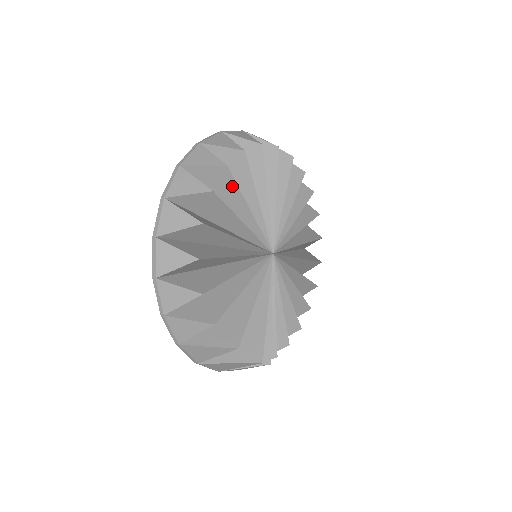
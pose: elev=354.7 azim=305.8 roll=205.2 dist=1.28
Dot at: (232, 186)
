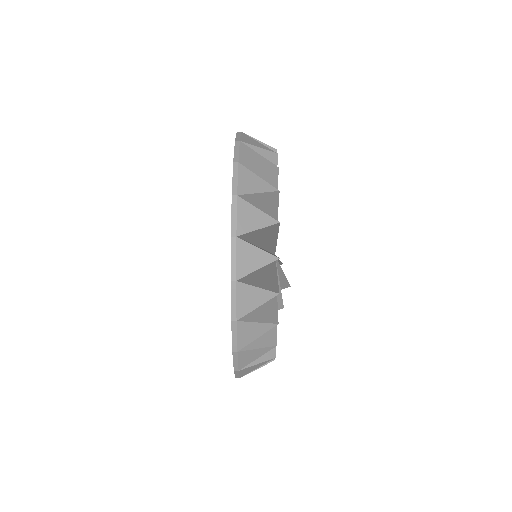
Dot at: (272, 328)
